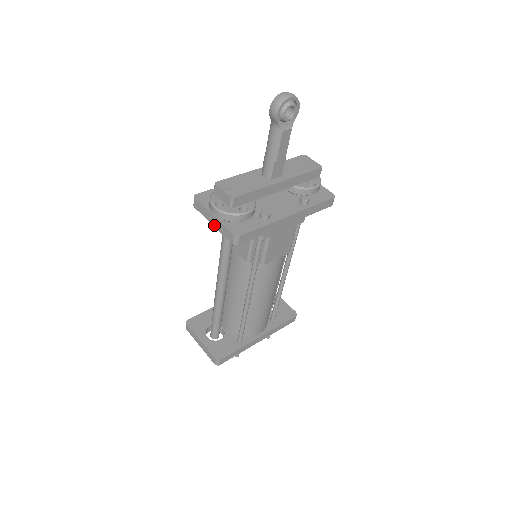
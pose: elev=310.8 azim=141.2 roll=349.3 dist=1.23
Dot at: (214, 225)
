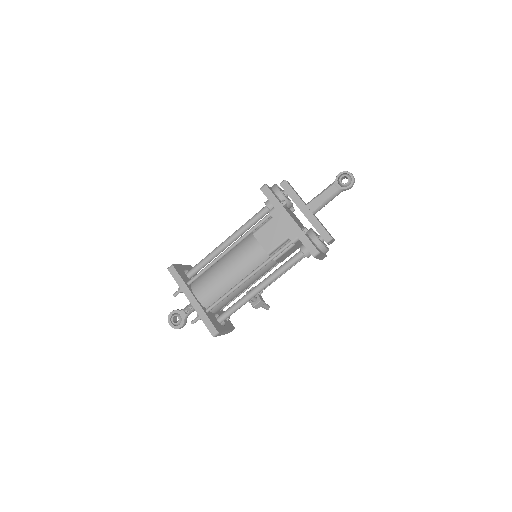
Dot at: occluded
